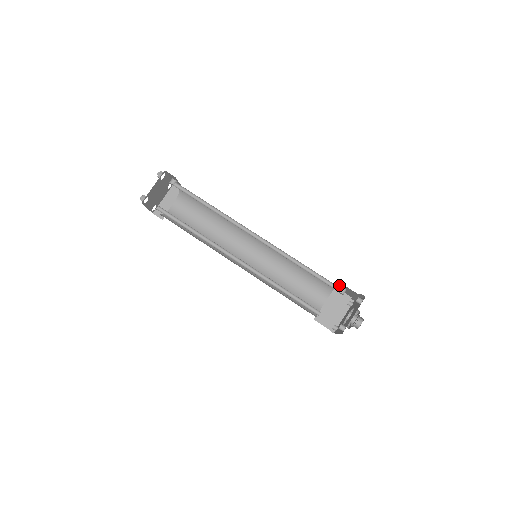
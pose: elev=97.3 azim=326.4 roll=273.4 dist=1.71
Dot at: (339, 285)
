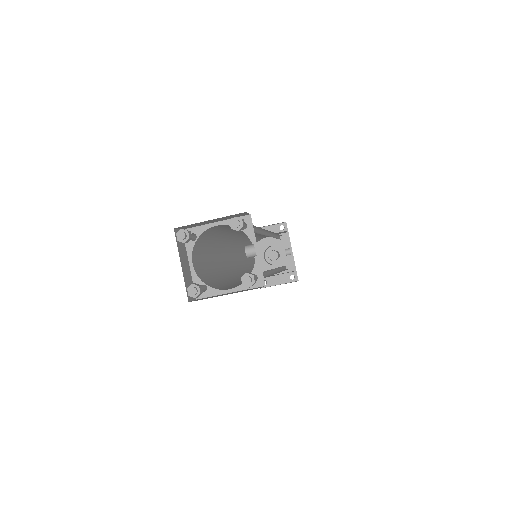
Dot at: occluded
